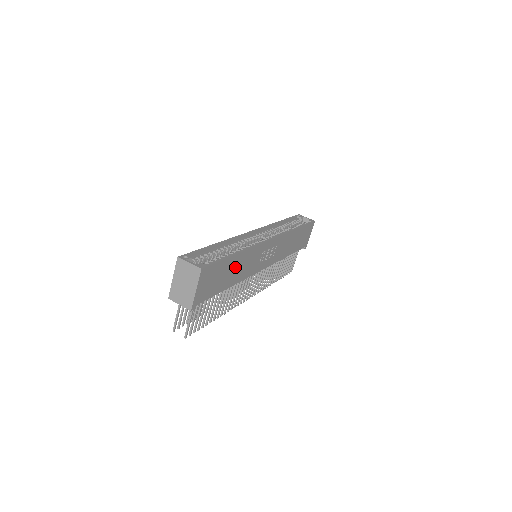
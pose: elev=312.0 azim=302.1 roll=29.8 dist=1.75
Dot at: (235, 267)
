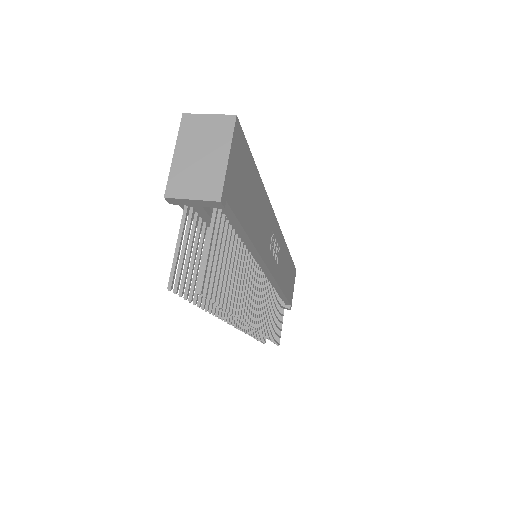
Dot at: (256, 204)
